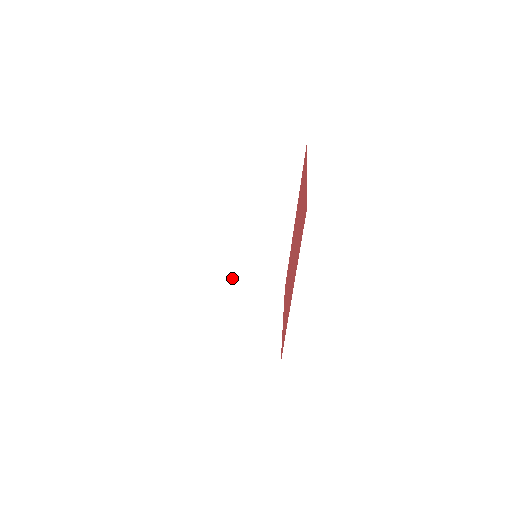
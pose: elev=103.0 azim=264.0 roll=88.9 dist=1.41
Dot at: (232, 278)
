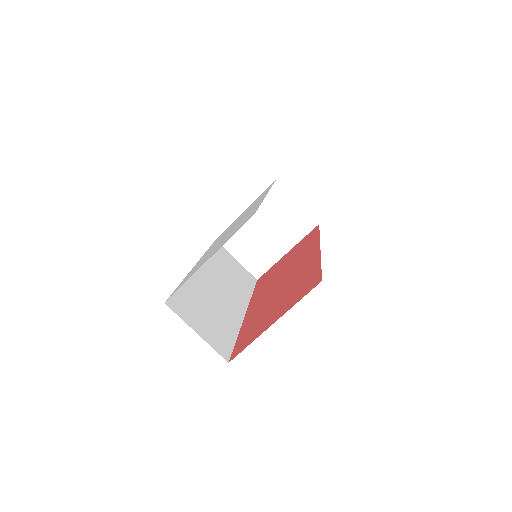
Dot at: occluded
